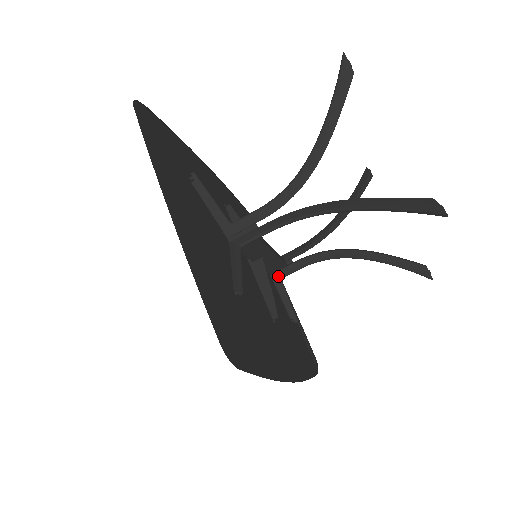
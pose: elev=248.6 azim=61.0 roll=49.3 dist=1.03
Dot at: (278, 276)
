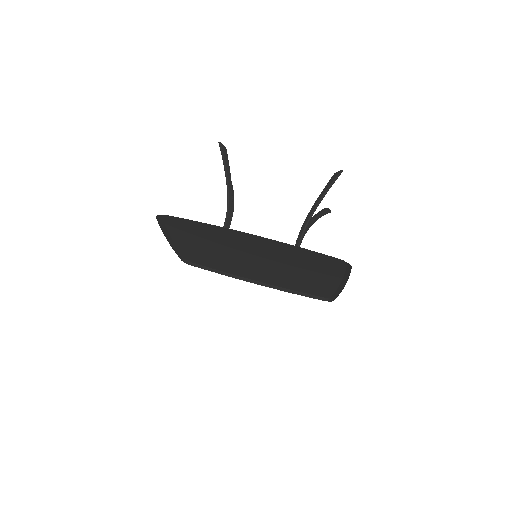
Dot at: occluded
